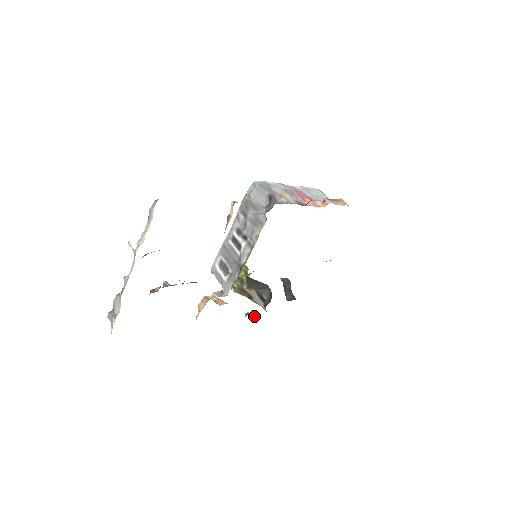
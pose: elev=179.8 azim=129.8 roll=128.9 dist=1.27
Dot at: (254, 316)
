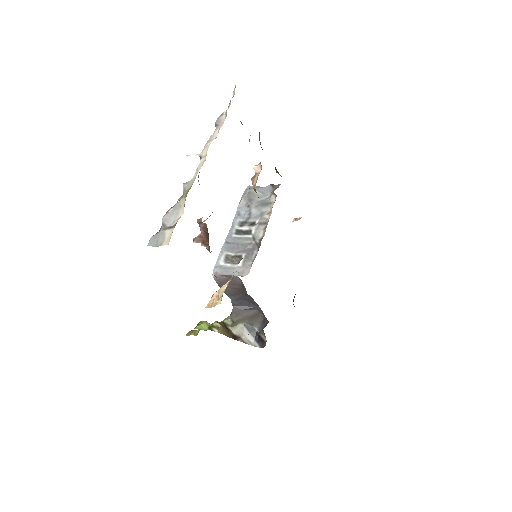
Dot at: occluded
